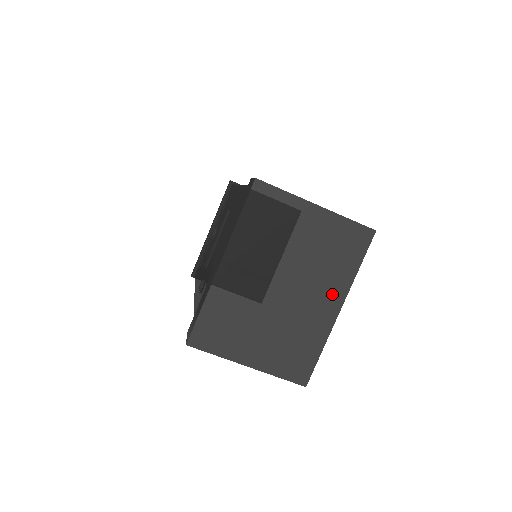
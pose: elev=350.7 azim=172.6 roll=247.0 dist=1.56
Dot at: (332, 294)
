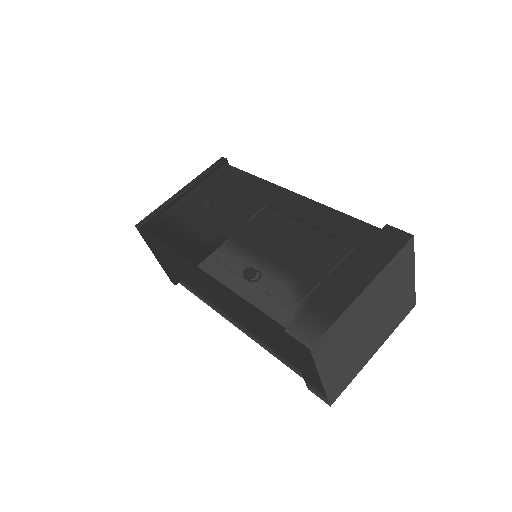
Dot at: (380, 340)
